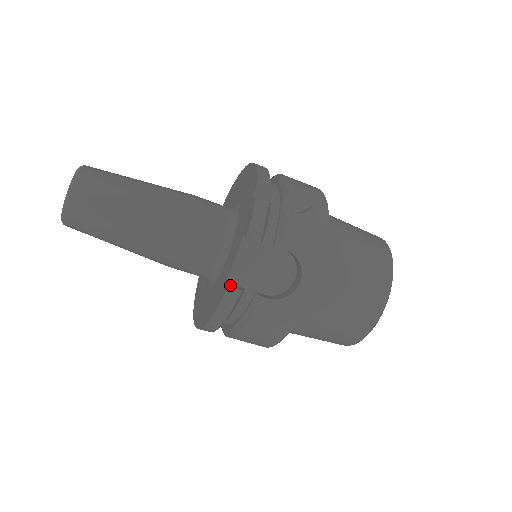
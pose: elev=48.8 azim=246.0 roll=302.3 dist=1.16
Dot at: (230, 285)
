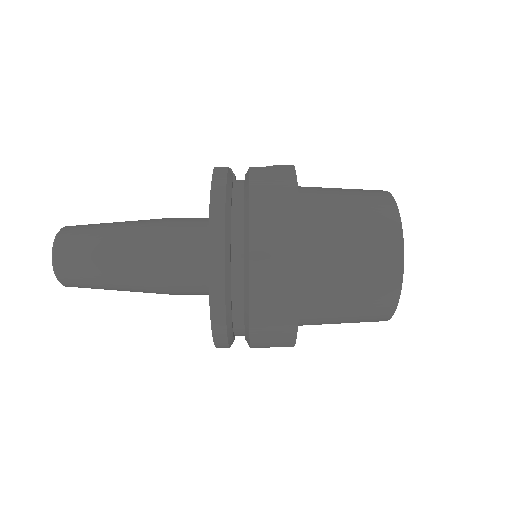
Dot at: occluded
